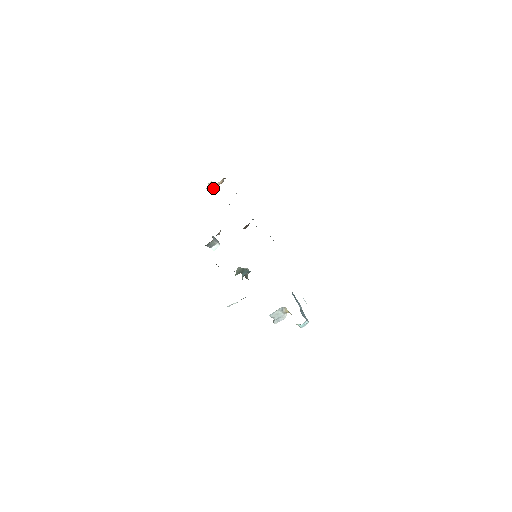
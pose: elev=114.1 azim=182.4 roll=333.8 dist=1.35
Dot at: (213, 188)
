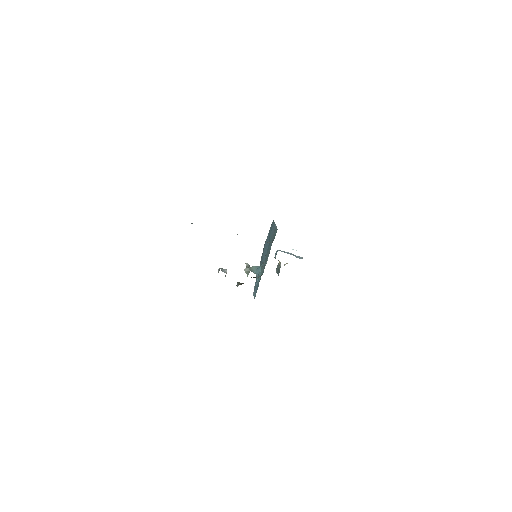
Dot at: occluded
